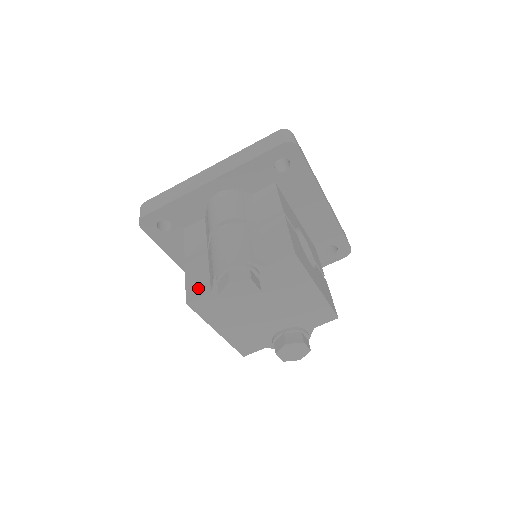
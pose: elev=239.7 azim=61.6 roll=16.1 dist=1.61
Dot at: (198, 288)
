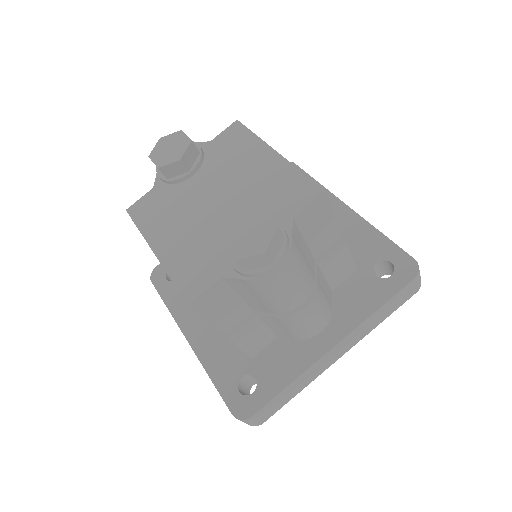
Dot at: occluded
